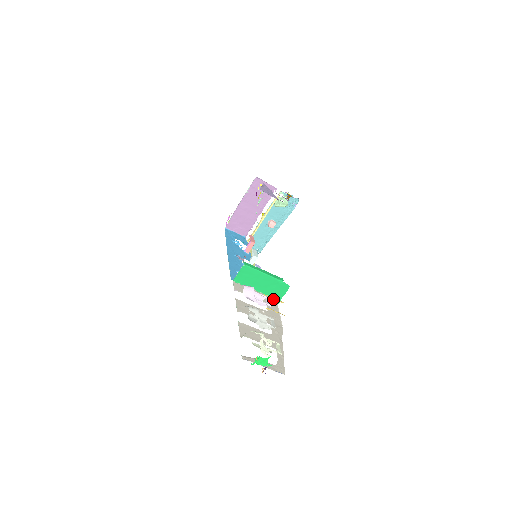
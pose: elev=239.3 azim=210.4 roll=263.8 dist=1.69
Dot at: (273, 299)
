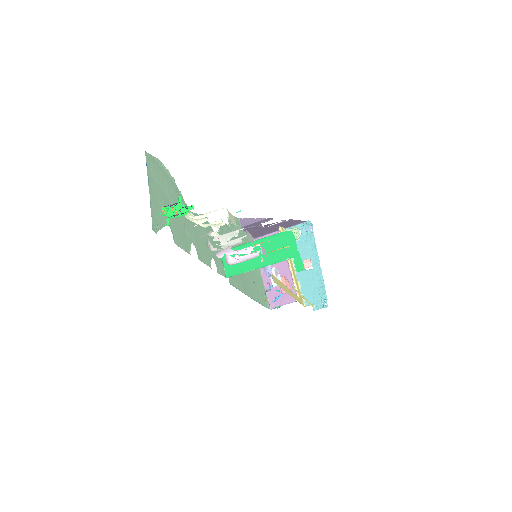
Dot at: (286, 259)
